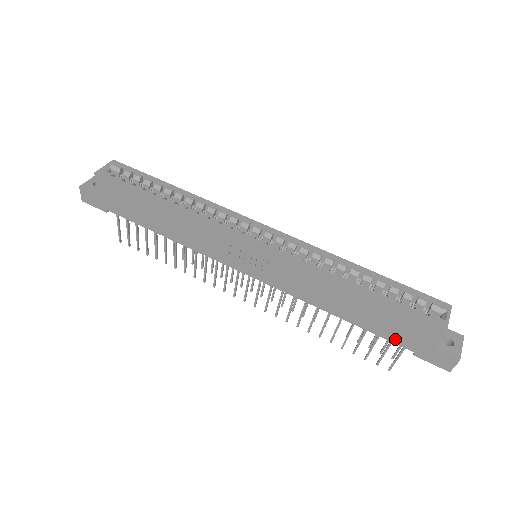
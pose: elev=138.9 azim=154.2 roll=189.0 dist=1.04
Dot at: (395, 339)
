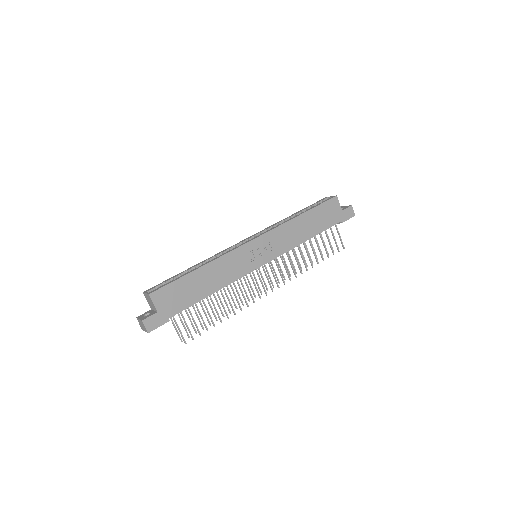
Dot at: (331, 223)
